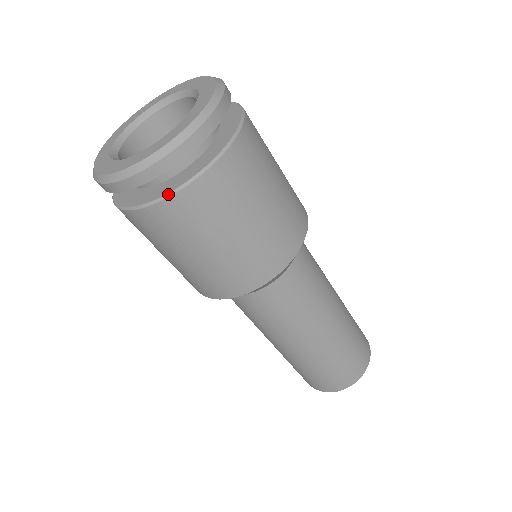
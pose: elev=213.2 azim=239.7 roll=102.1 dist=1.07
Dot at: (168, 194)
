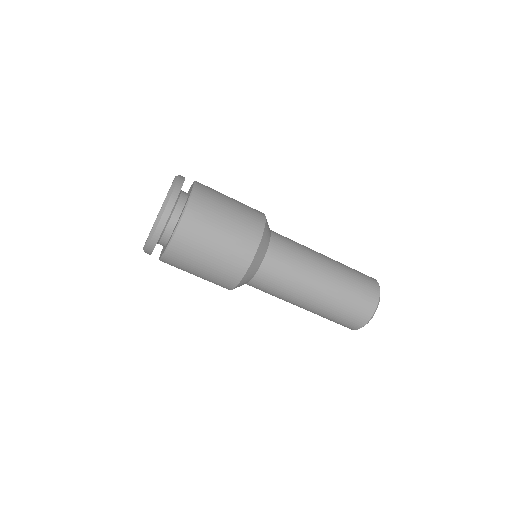
Dot at: (171, 239)
